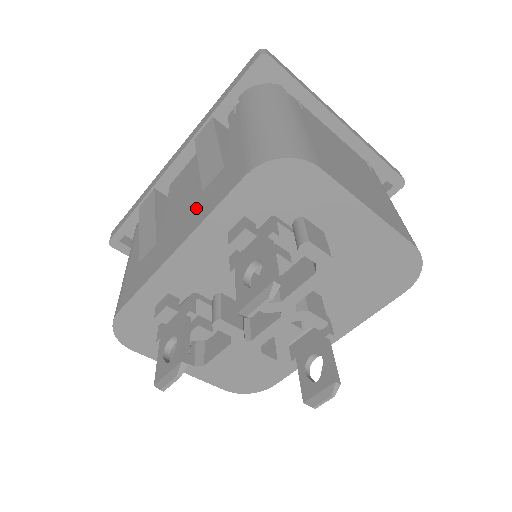
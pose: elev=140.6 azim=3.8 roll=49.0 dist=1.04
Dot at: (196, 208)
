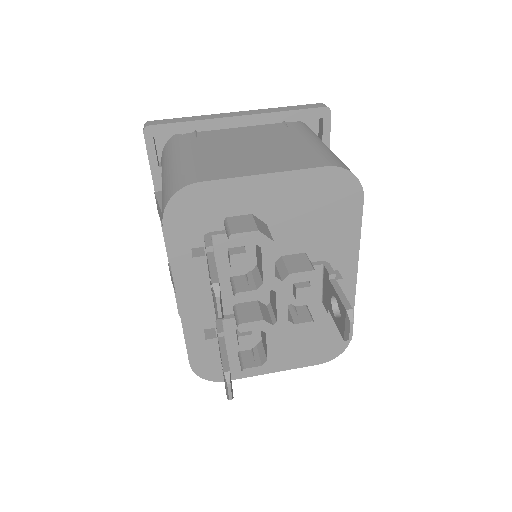
Dot at: occluded
